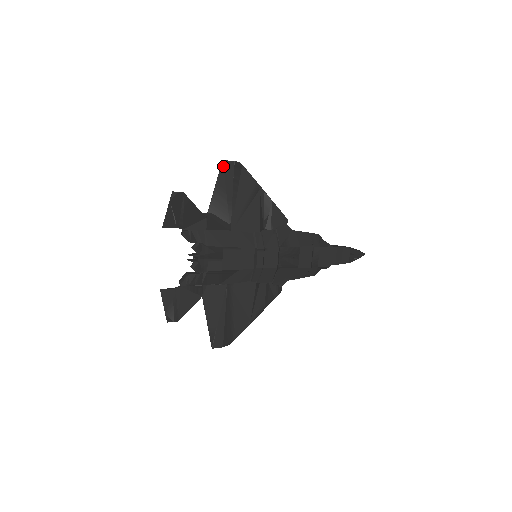
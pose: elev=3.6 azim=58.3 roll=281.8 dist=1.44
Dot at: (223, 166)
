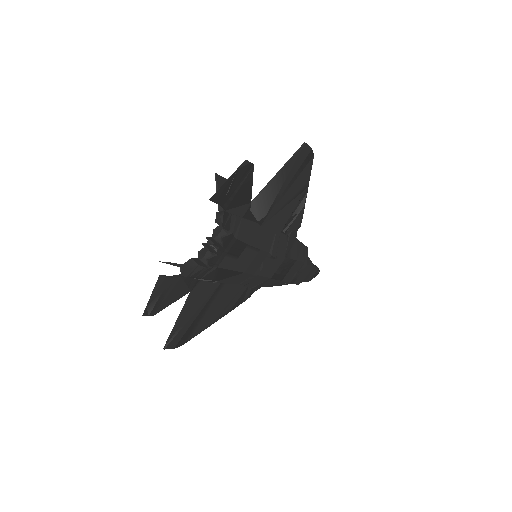
Dot at: (301, 150)
